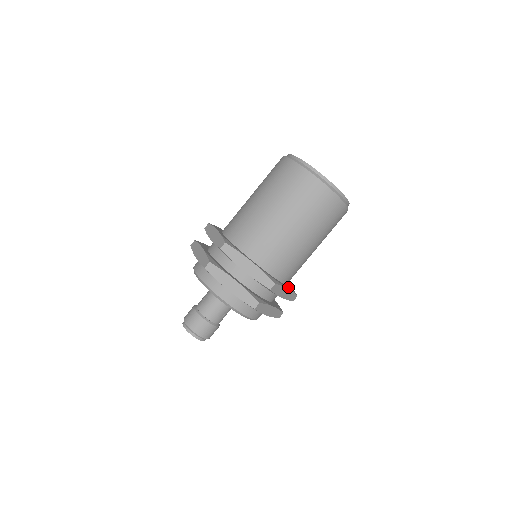
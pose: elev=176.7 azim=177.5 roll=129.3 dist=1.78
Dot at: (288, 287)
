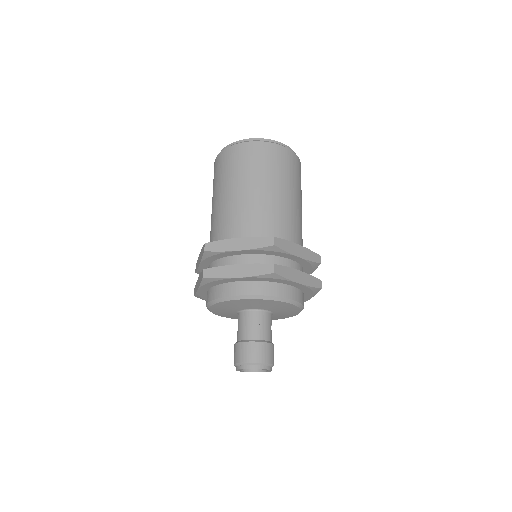
Dot at: occluded
